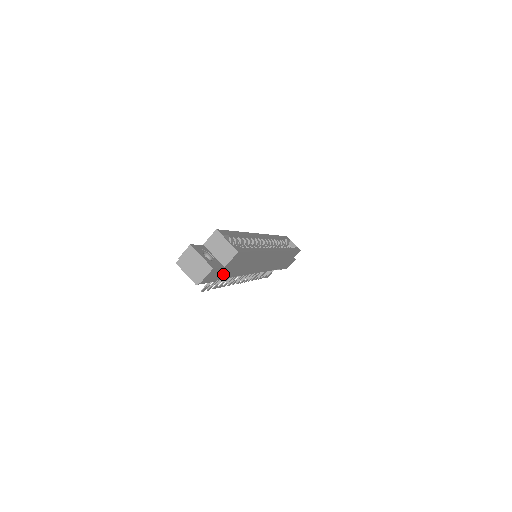
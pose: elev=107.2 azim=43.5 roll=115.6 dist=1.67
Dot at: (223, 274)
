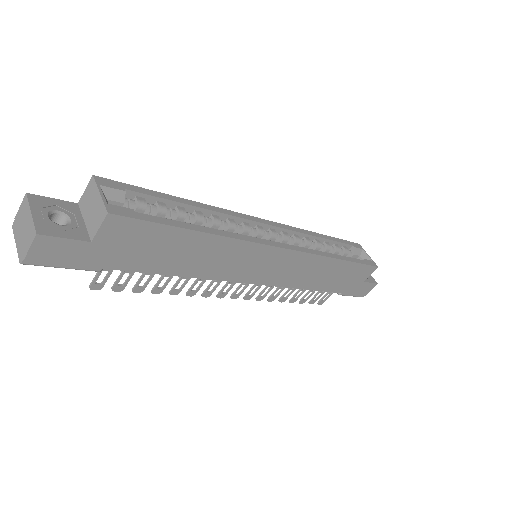
Dot at: (109, 259)
